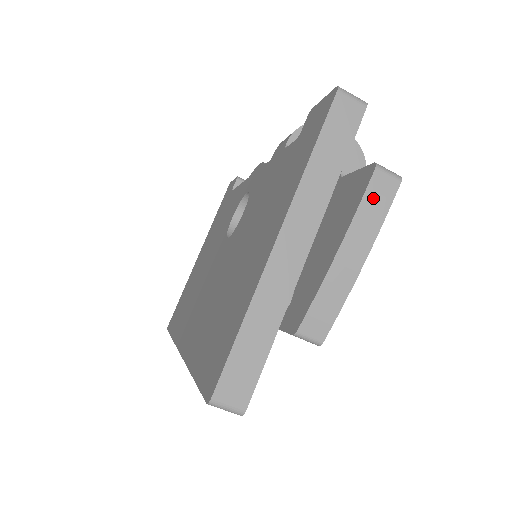
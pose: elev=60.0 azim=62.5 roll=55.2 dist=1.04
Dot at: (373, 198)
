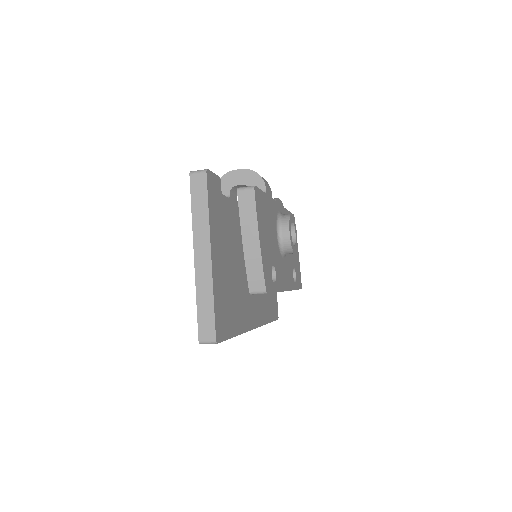
Dot at: (244, 206)
